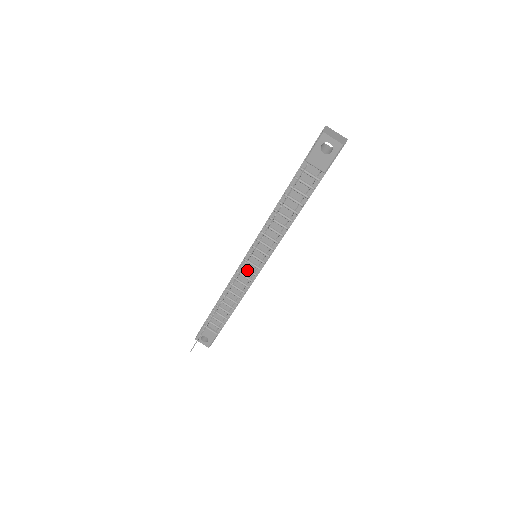
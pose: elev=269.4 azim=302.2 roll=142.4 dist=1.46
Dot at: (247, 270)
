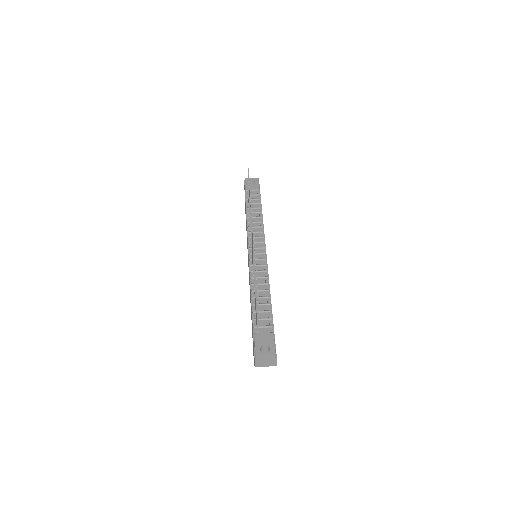
Dot at: (257, 259)
